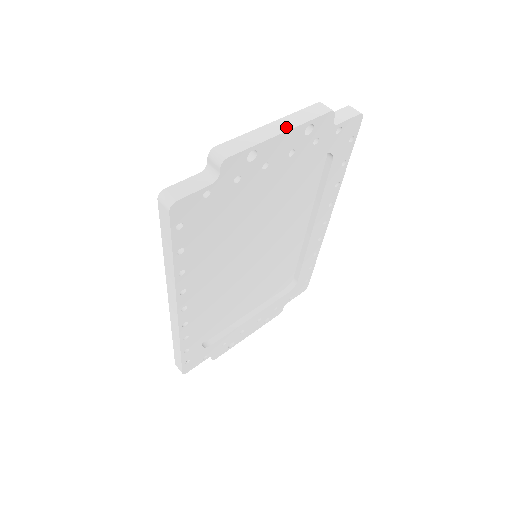
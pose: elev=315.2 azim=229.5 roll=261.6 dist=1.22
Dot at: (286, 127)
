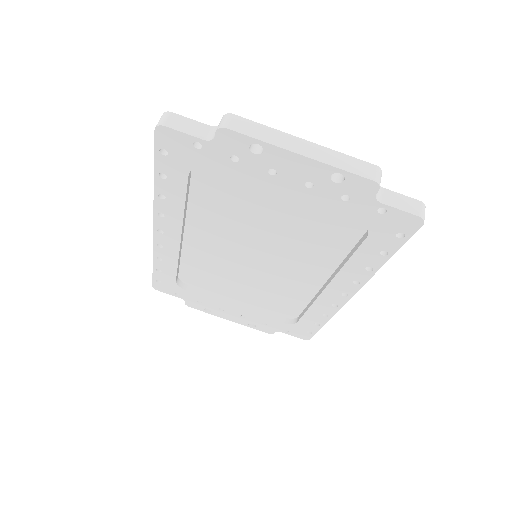
Dot at: (311, 154)
